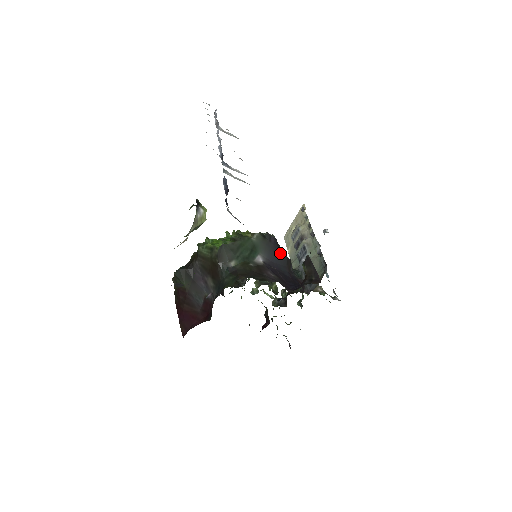
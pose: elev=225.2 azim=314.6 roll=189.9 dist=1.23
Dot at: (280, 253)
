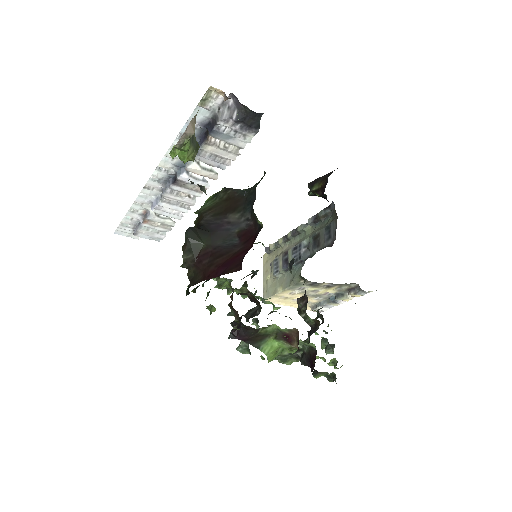
Dot at: occluded
